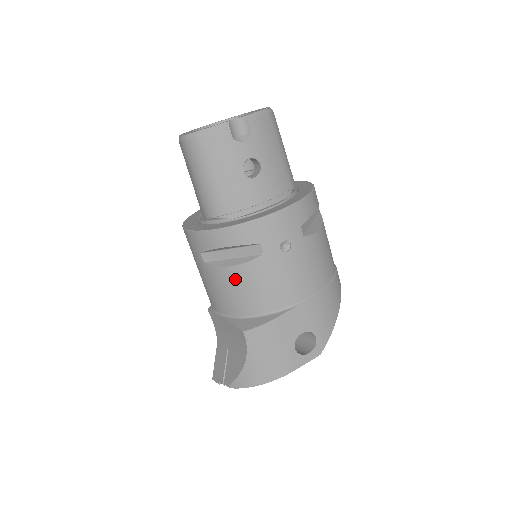
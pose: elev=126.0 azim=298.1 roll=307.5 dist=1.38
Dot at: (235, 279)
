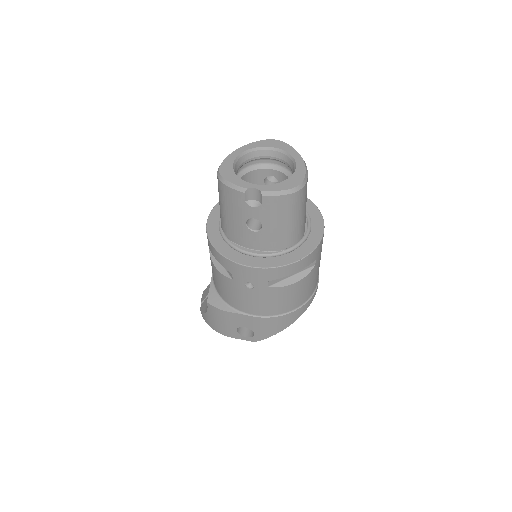
Dot at: (216, 273)
